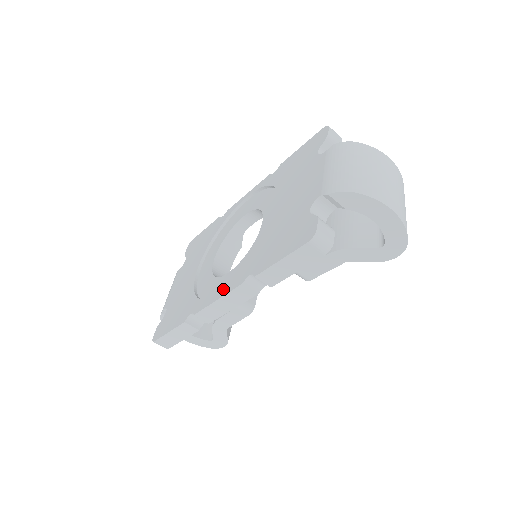
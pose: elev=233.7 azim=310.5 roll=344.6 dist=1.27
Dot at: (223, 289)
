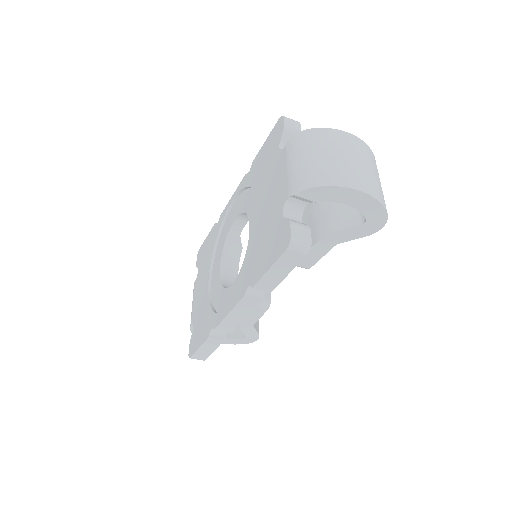
Dot at: occluded
